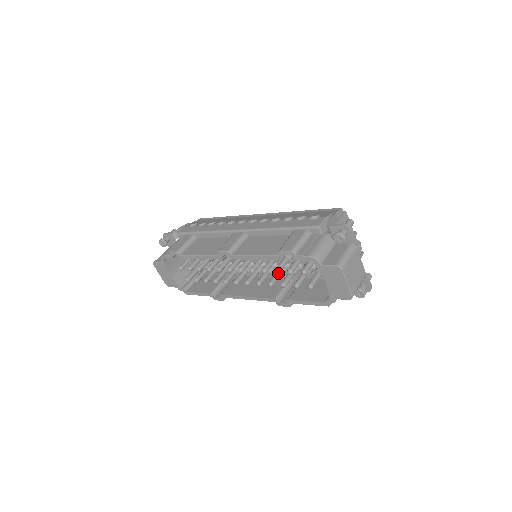
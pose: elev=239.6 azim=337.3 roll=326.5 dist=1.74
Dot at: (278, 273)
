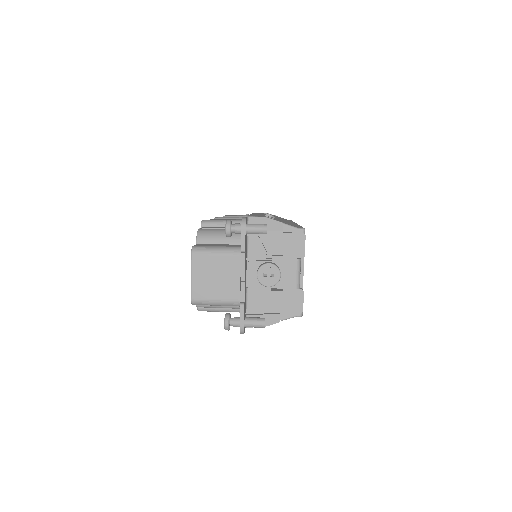
Dot at: occluded
